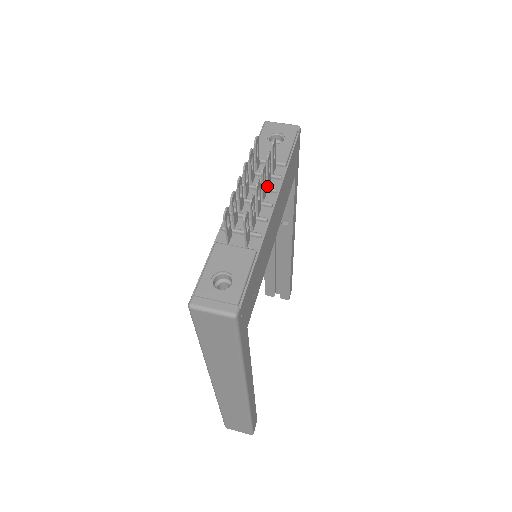
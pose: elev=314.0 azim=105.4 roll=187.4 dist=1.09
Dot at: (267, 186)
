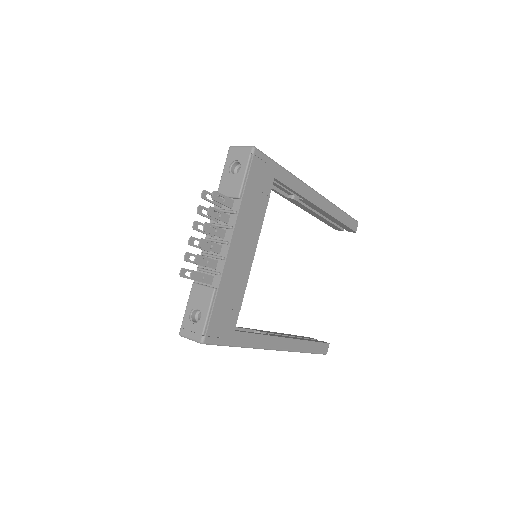
Dot at: (226, 223)
